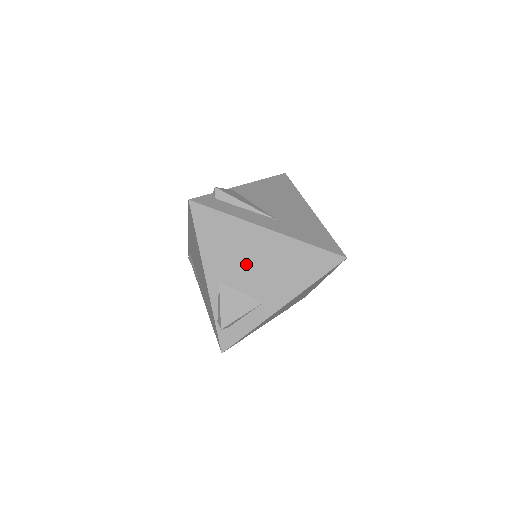
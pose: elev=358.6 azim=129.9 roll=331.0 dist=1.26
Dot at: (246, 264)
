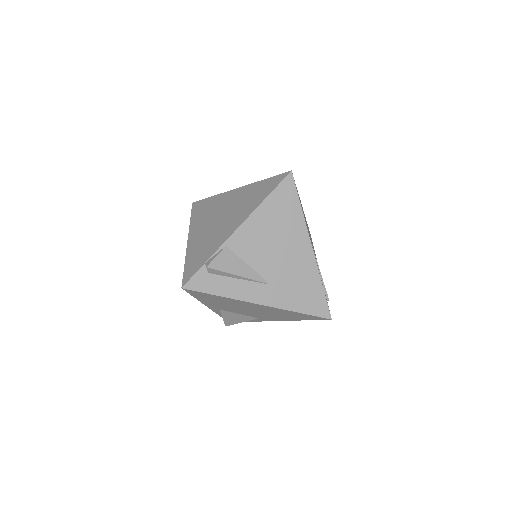
Dot at: (242, 309)
